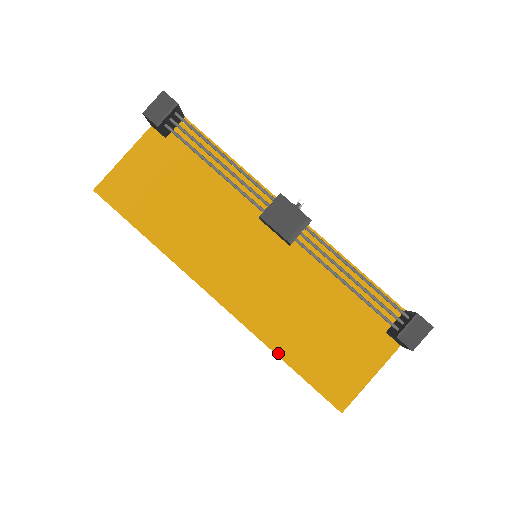
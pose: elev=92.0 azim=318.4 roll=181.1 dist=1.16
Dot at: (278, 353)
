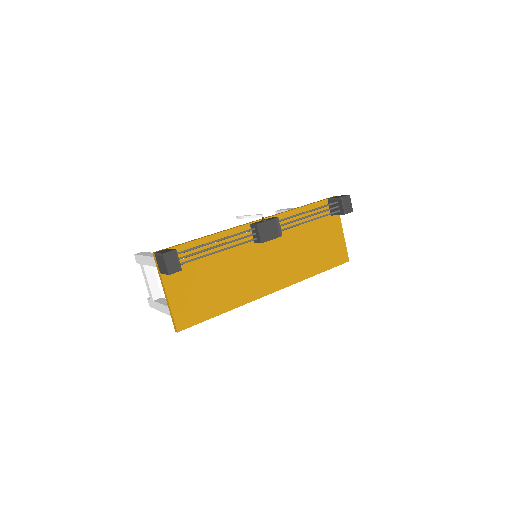
Dot at: (312, 275)
